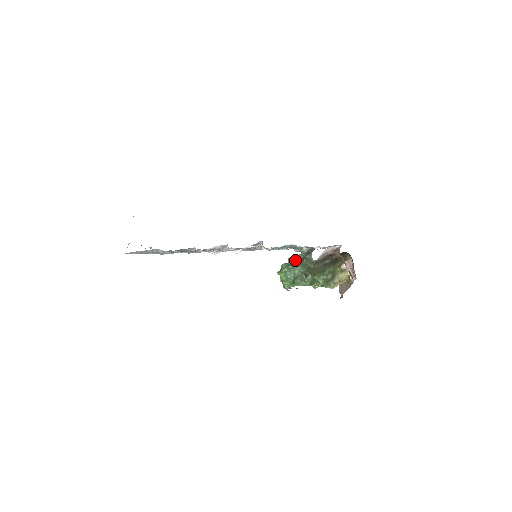
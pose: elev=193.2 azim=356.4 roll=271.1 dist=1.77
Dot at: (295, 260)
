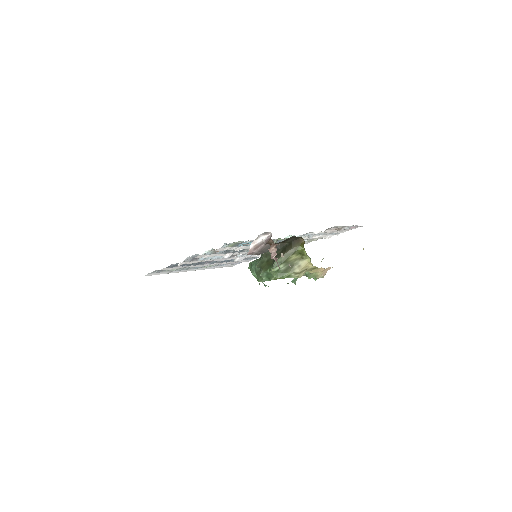
Dot at: occluded
